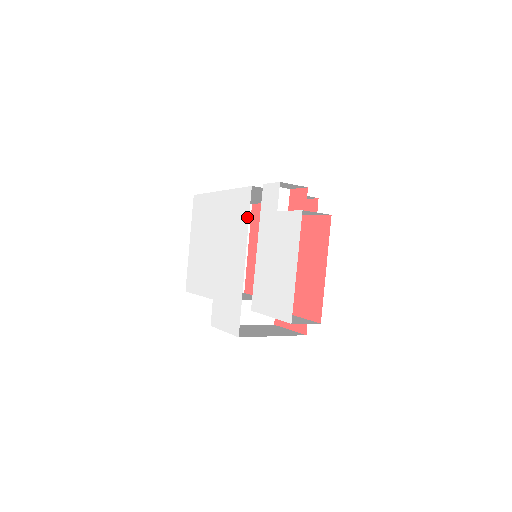
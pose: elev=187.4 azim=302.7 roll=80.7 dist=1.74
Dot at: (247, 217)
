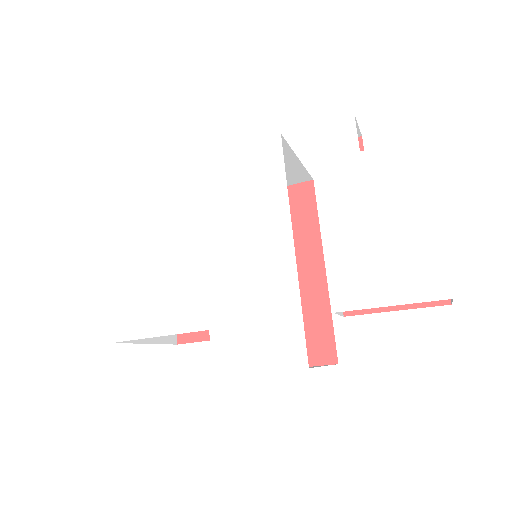
Dot at: (281, 178)
